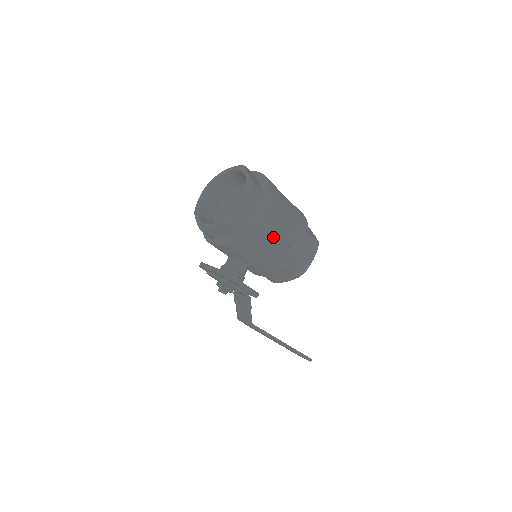
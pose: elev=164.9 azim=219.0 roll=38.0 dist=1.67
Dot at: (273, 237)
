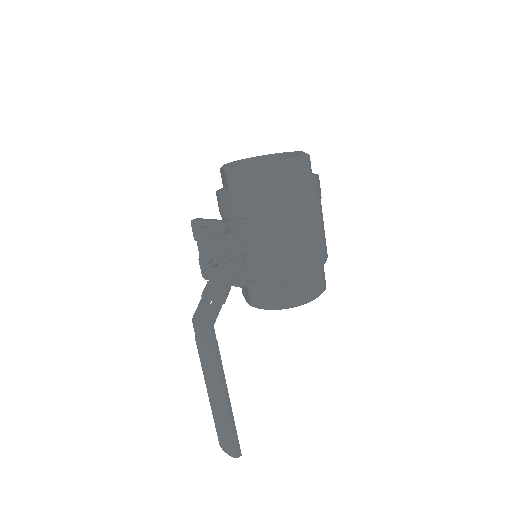
Dot at: (301, 221)
